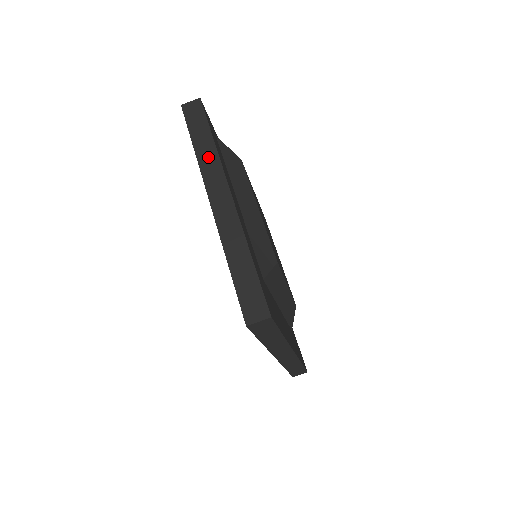
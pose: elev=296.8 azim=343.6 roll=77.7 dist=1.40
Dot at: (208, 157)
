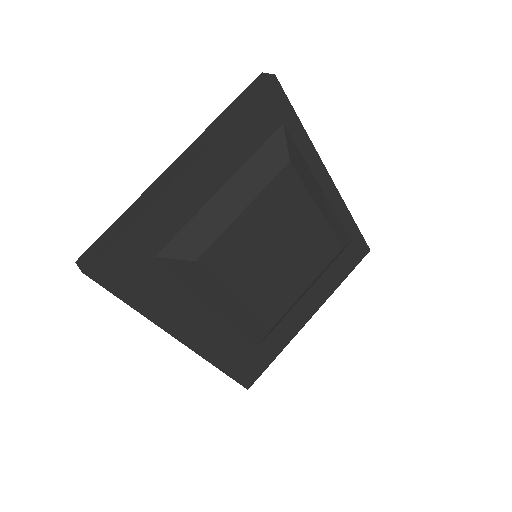
Dot at: (213, 130)
